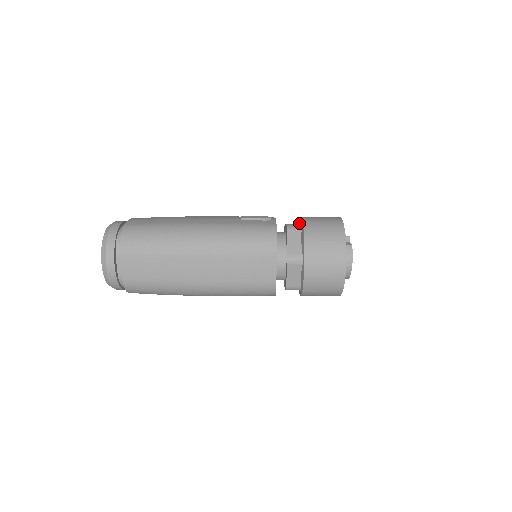
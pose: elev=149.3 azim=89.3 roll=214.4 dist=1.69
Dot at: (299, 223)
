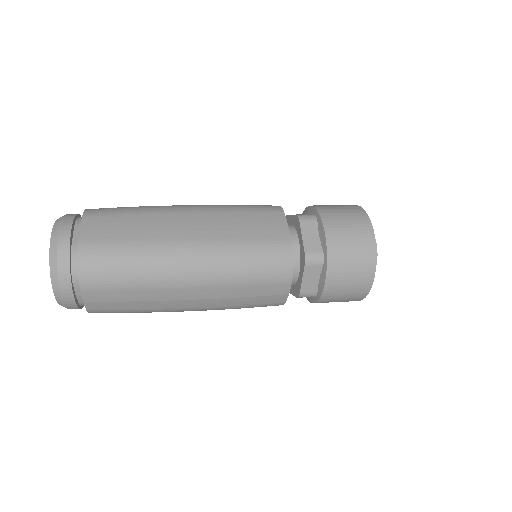
Dot at: occluded
